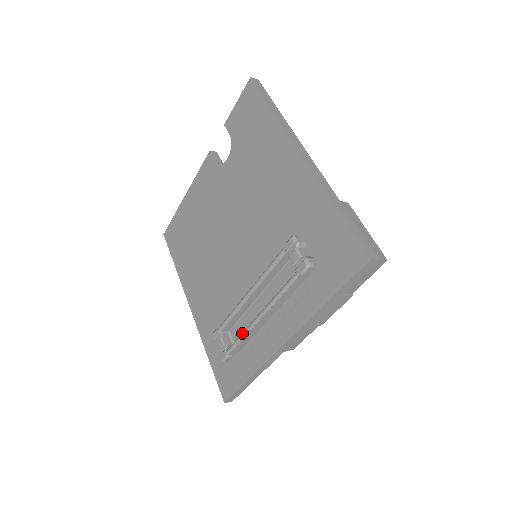
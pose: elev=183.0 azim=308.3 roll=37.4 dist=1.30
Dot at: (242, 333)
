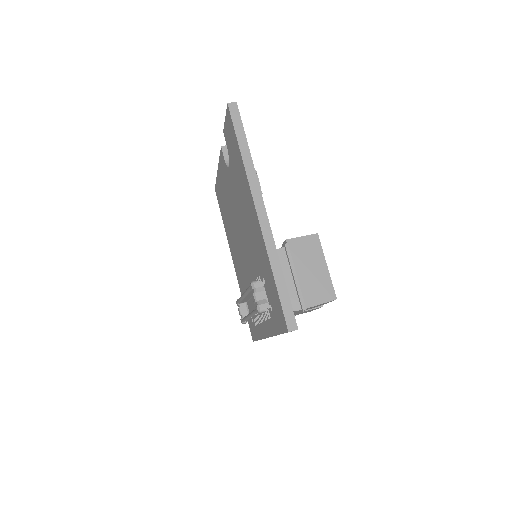
Dot at: (245, 318)
